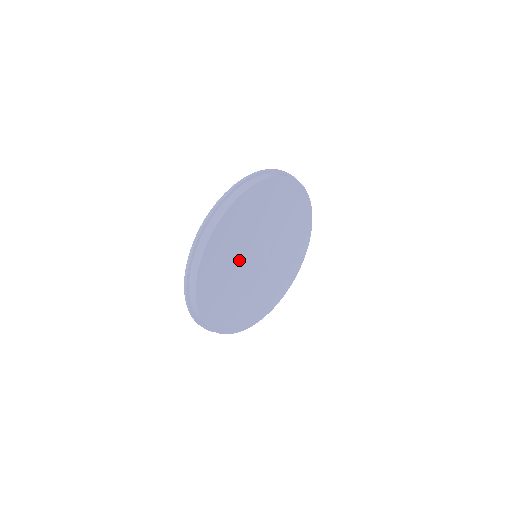
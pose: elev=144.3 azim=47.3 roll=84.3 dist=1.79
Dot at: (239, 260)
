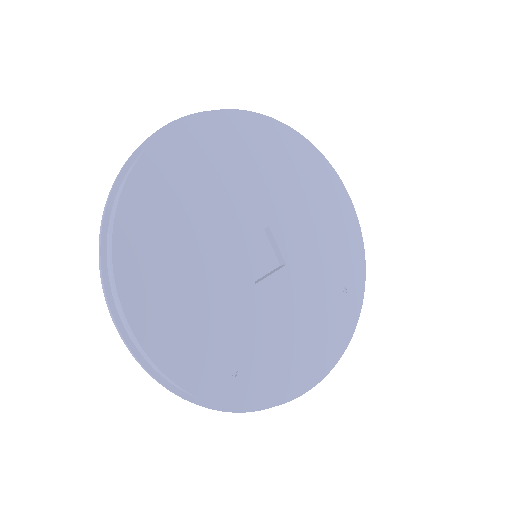
Dot at: (254, 198)
